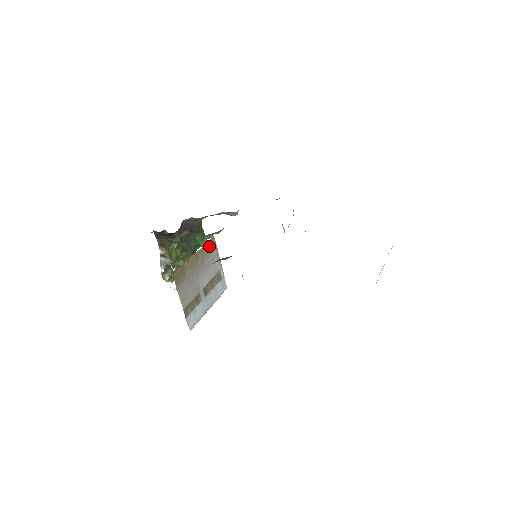
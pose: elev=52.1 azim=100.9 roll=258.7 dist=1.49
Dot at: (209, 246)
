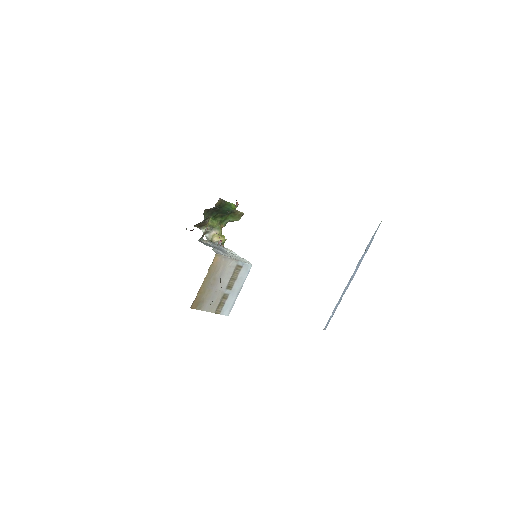
Dot at: (215, 263)
